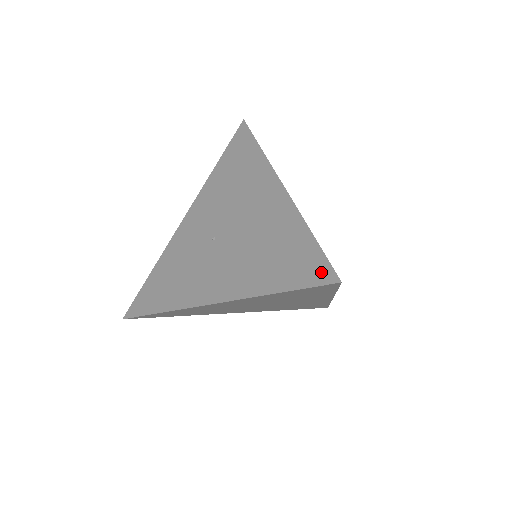
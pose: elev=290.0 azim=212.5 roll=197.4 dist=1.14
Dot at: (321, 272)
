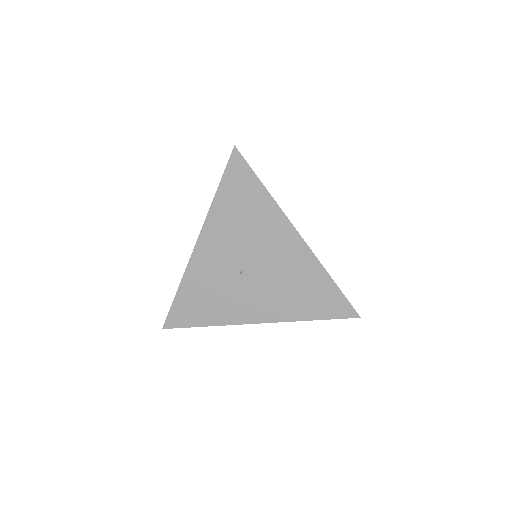
Dot at: (346, 310)
